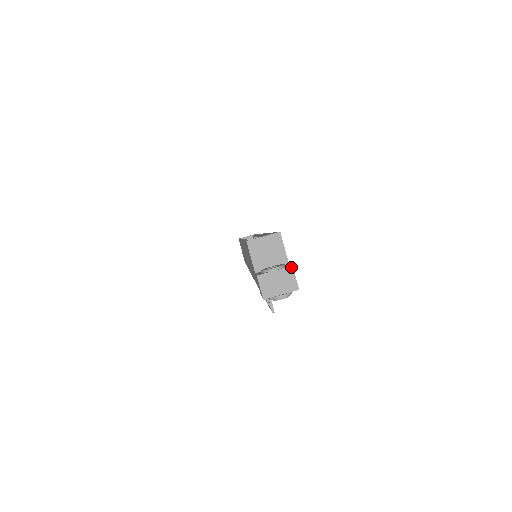
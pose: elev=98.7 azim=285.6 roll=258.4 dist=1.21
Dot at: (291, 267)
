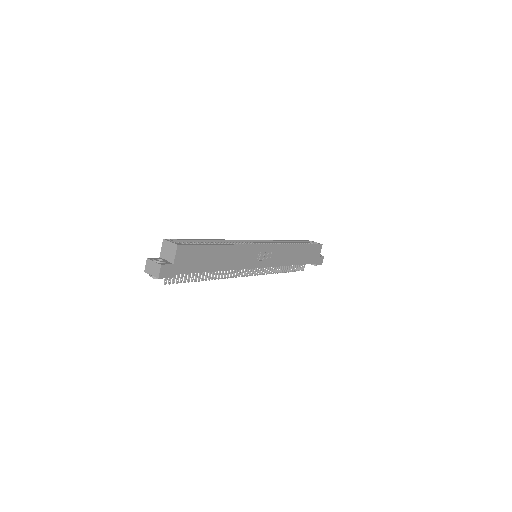
Dot at: (160, 265)
